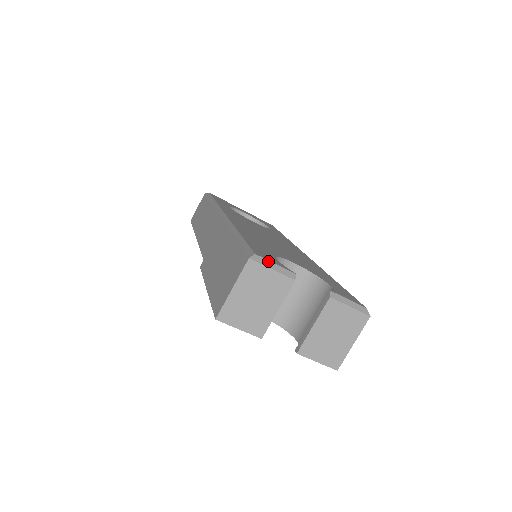
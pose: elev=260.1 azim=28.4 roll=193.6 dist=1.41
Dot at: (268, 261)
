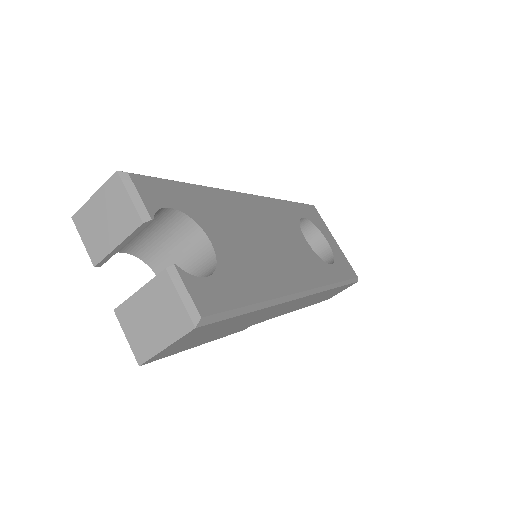
Dot at: (134, 187)
